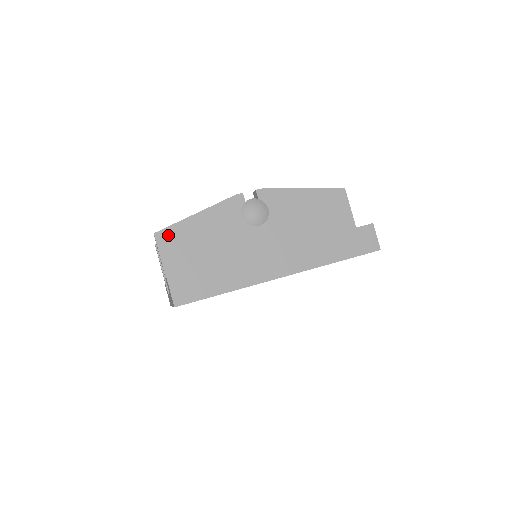
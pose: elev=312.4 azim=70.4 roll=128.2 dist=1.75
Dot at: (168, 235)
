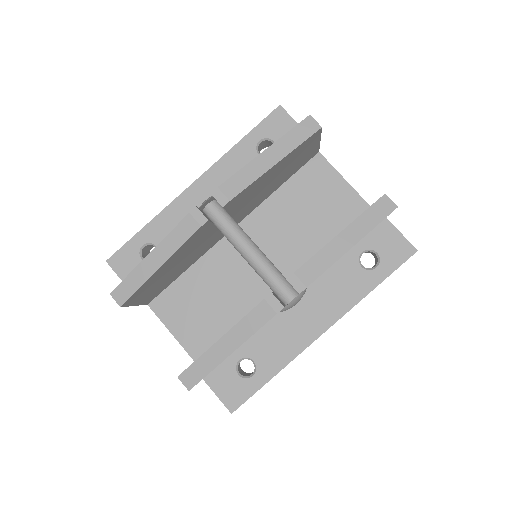
Dot at: occluded
